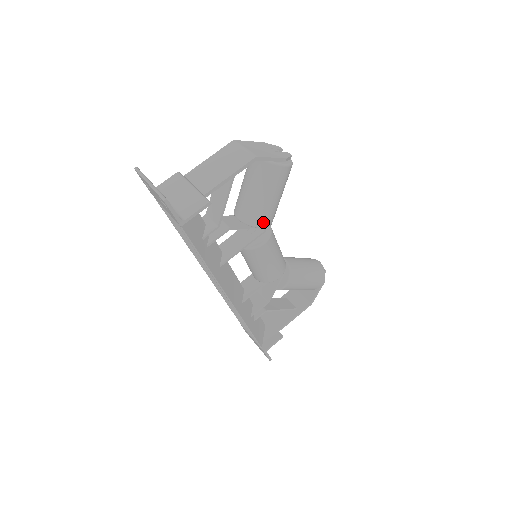
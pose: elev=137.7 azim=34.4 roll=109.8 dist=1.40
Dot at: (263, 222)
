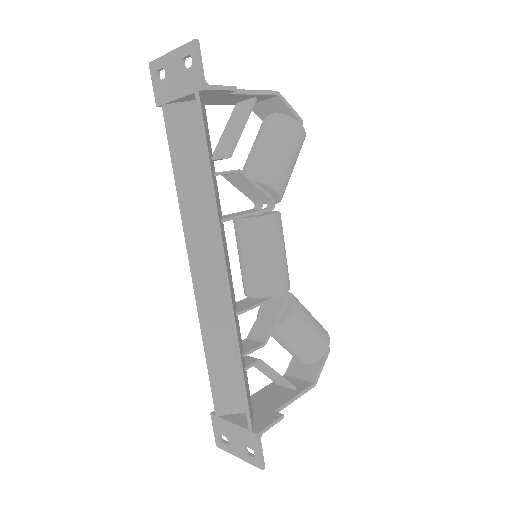
Dot at: (276, 181)
